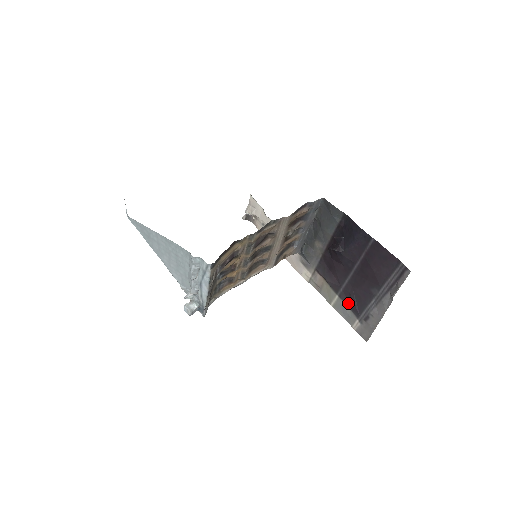
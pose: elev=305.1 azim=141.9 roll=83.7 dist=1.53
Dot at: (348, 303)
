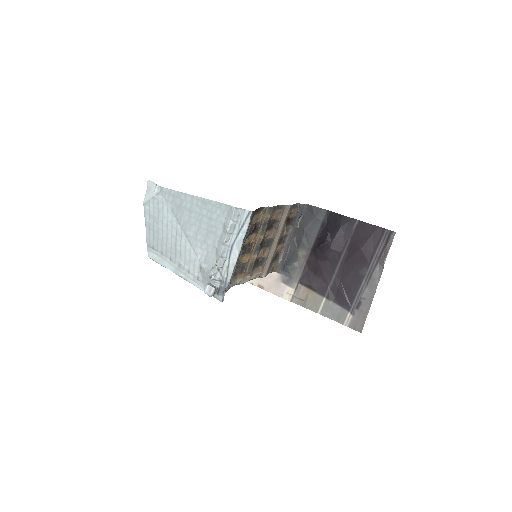
Dot at: (337, 300)
